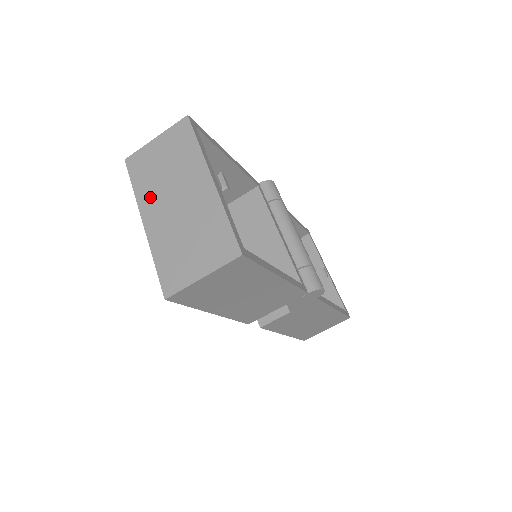
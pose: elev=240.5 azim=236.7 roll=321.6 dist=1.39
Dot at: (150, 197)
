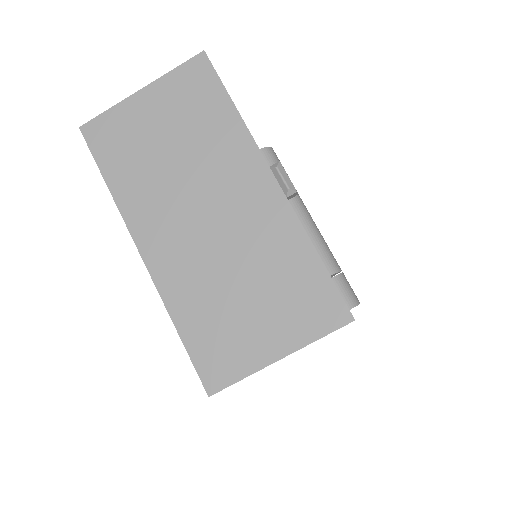
Dot at: (147, 204)
